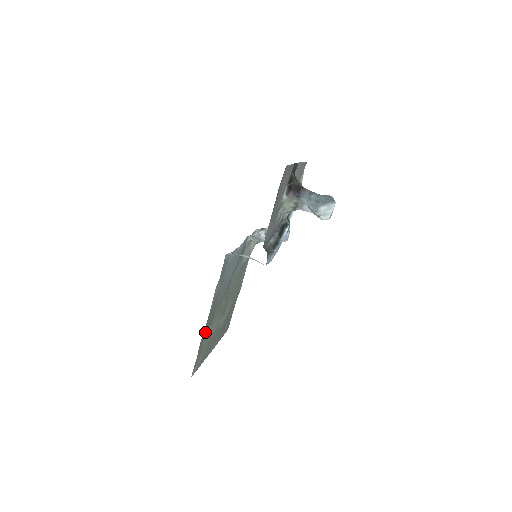
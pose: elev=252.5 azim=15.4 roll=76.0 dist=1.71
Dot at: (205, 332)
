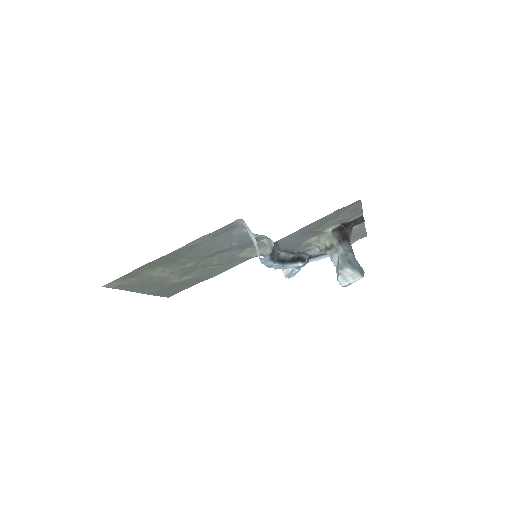
Dot at: (154, 264)
